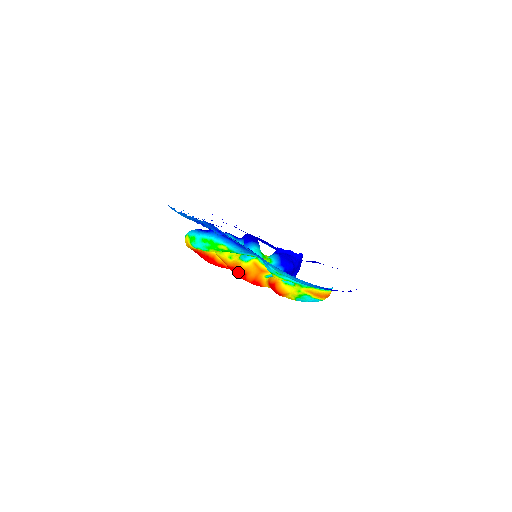
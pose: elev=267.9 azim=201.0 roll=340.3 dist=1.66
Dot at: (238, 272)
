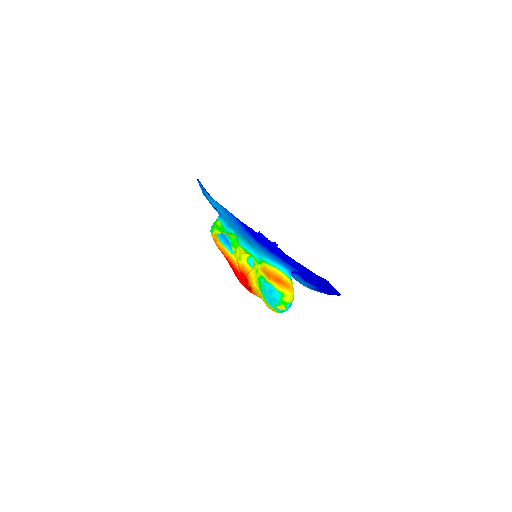
Dot at: (245, 280)
